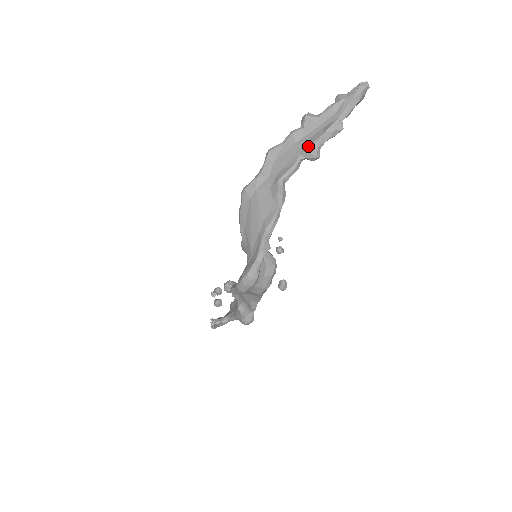
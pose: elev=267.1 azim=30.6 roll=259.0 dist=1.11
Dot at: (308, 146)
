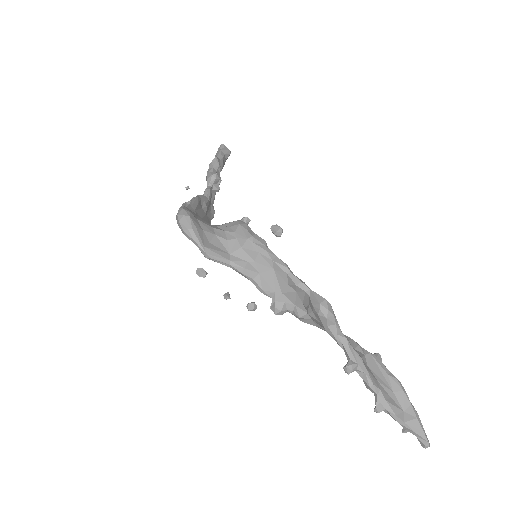
Dot at: (206, 180)
